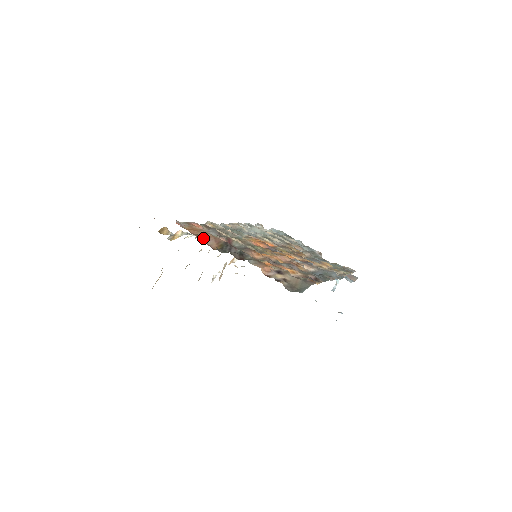
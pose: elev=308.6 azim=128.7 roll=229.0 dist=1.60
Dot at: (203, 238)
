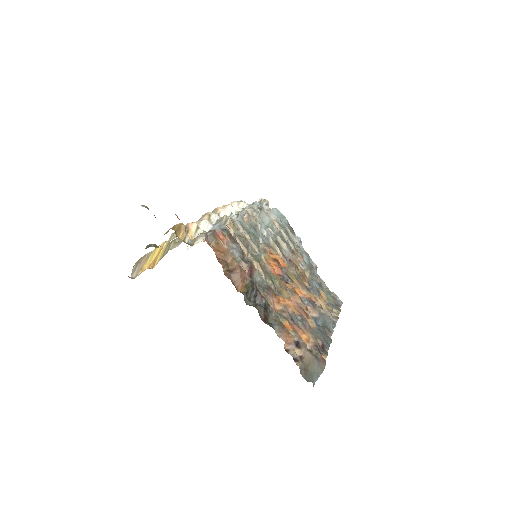
Dot at: (229, 269)
